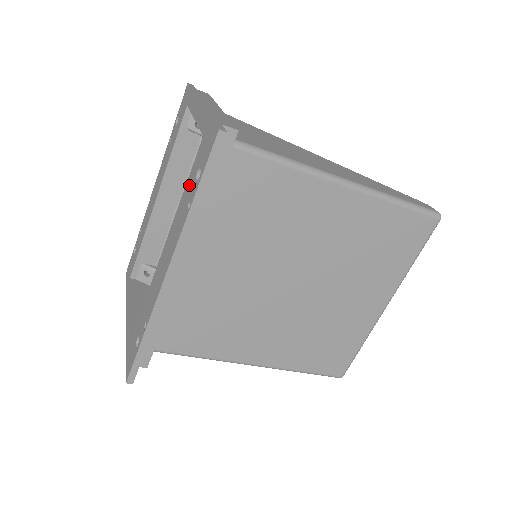
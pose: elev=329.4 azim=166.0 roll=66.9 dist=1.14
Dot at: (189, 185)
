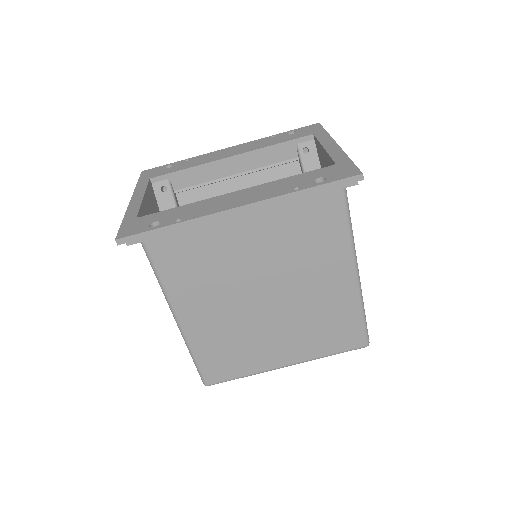
Dot at: (302, 178)
